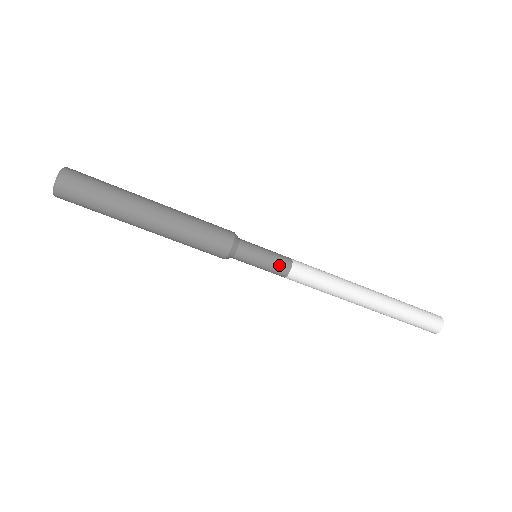
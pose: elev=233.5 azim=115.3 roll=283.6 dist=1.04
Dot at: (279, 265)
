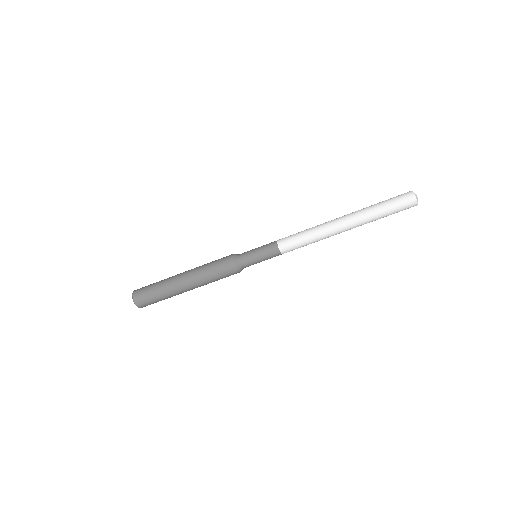
Dot at: (269, 249)
